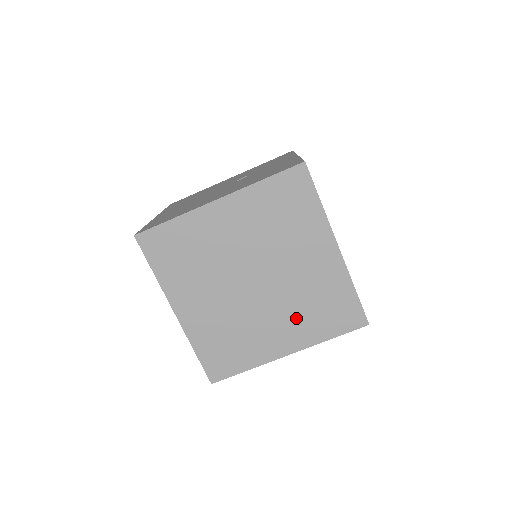
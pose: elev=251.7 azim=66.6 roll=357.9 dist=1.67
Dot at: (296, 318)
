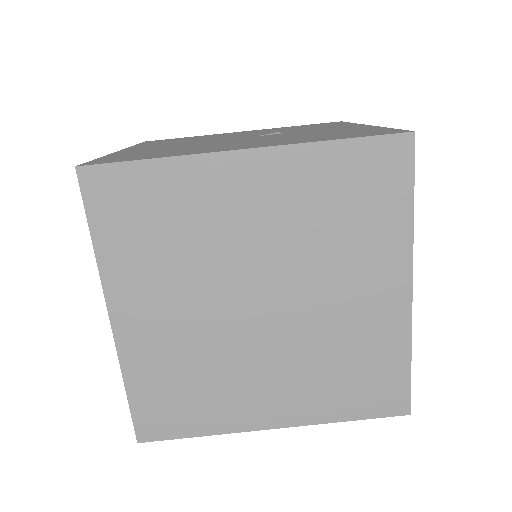
Dot at: (306, 378)
